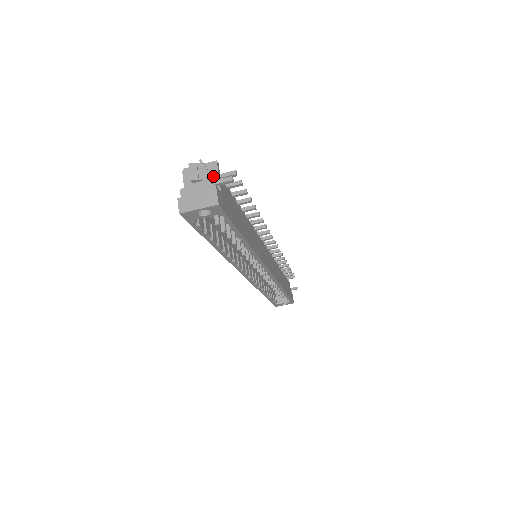
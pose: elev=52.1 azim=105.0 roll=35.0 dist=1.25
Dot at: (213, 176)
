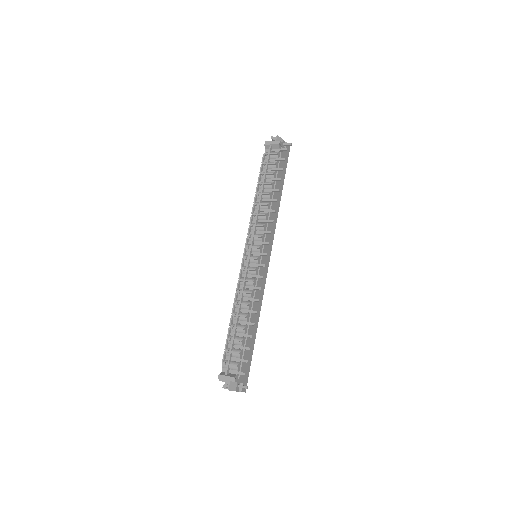
Dot at: (236, 382)
